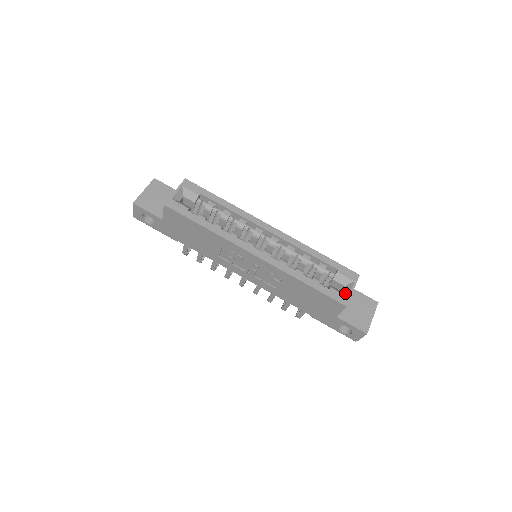
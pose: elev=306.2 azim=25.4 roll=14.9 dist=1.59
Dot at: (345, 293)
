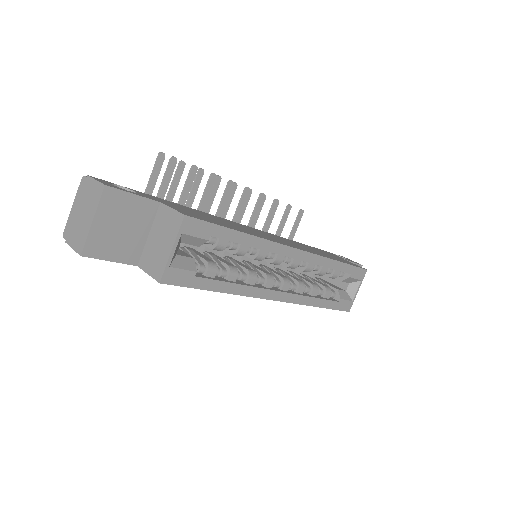
Dot at: (350, 295)
